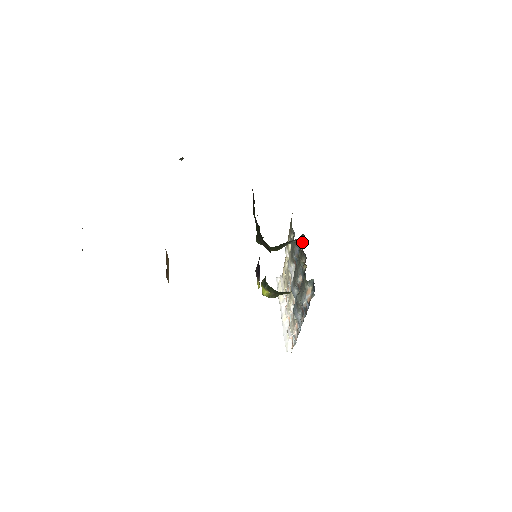
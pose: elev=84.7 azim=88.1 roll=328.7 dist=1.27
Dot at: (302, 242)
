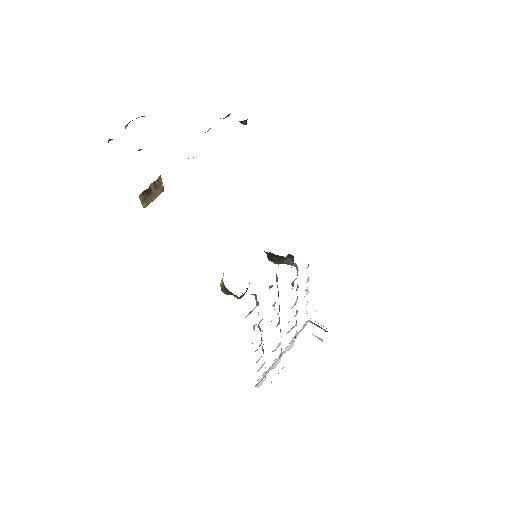
Dot at: occluded
